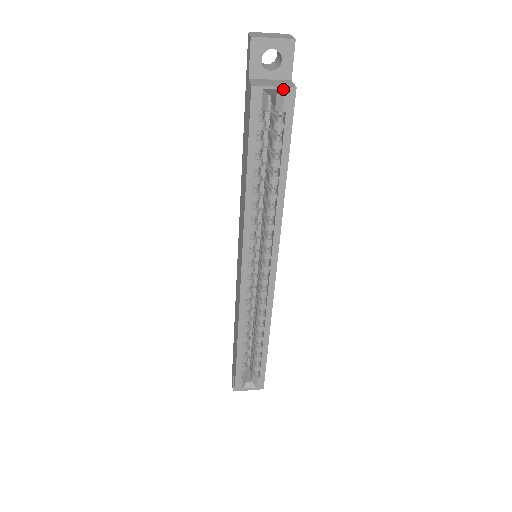
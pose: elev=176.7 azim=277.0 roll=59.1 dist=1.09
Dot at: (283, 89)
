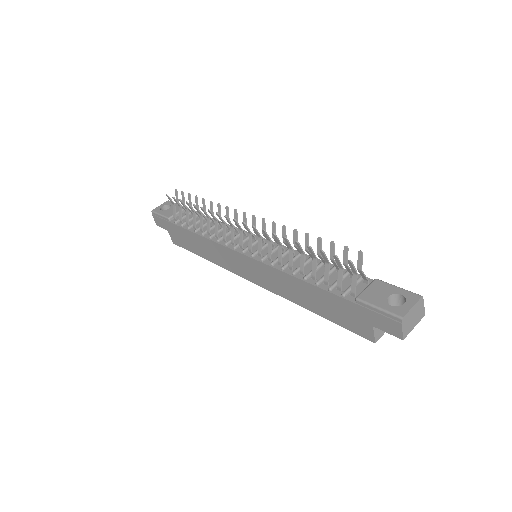
Dot at: occluded
